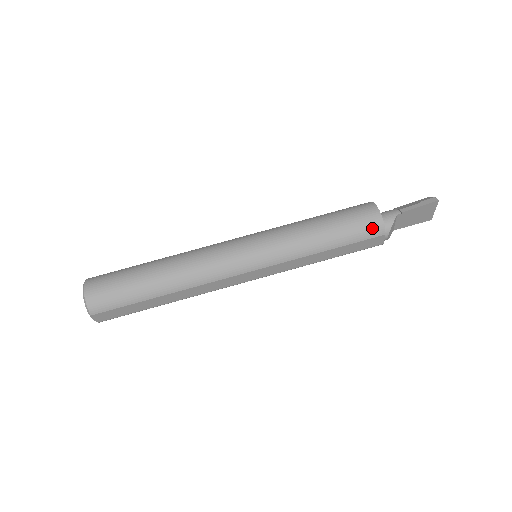
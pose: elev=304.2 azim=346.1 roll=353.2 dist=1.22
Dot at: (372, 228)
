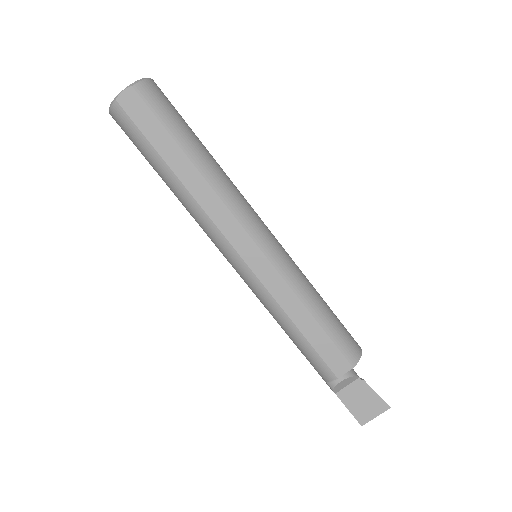
Dot at: (352, 349)
